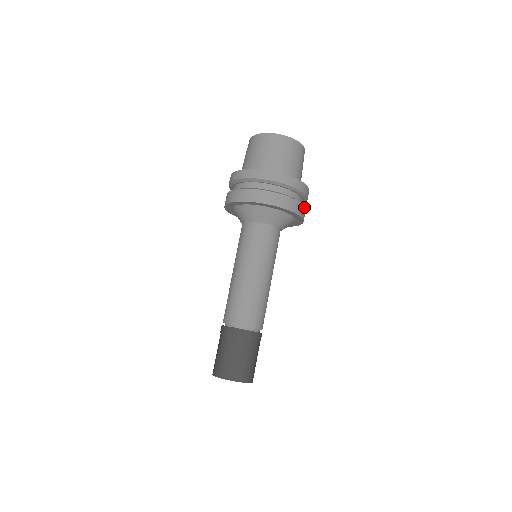
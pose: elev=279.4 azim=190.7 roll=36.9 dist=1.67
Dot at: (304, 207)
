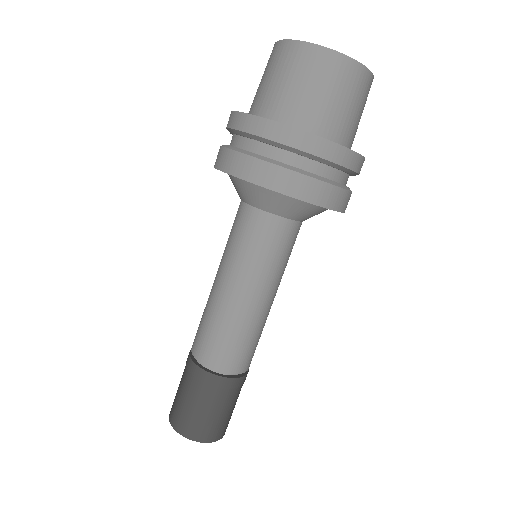
Dot at: (338, 189)
